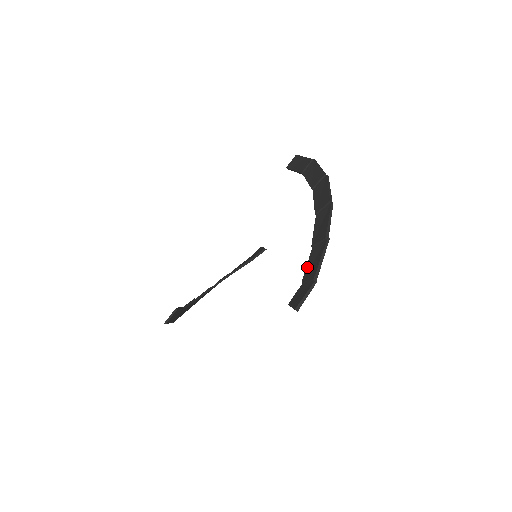
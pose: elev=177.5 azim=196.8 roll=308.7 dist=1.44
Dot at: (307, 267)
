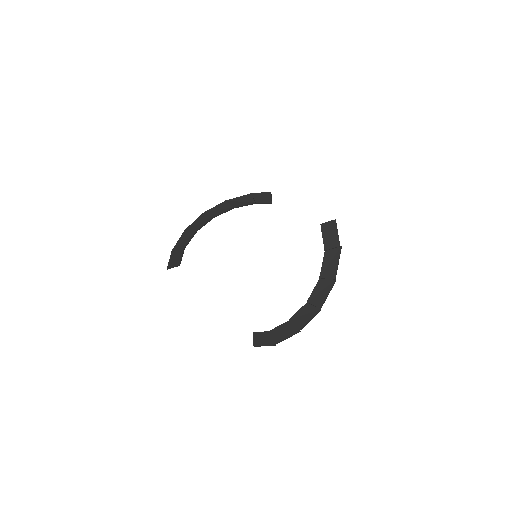
Dot at: (277, 328)
